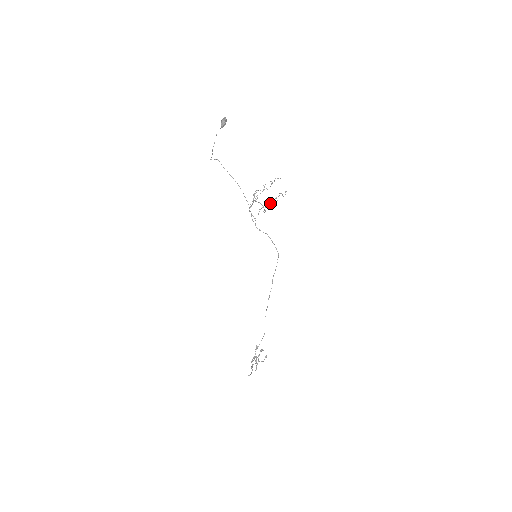
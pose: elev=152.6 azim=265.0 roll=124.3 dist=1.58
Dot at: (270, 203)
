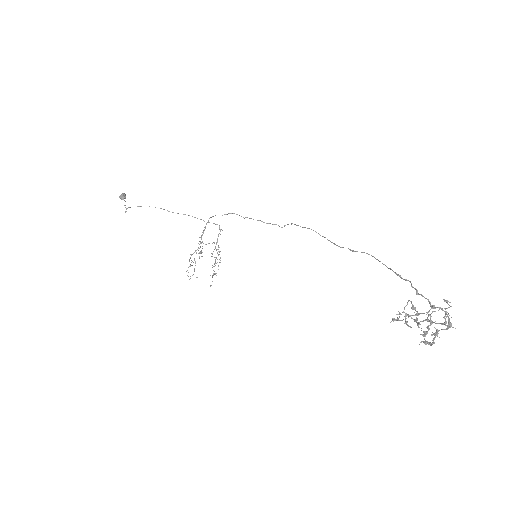
Dot at: occluded
